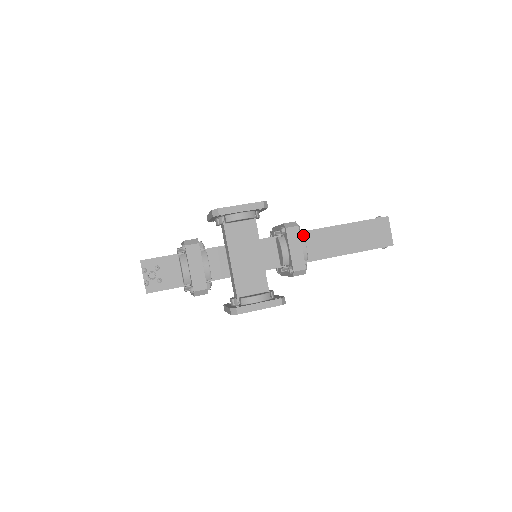
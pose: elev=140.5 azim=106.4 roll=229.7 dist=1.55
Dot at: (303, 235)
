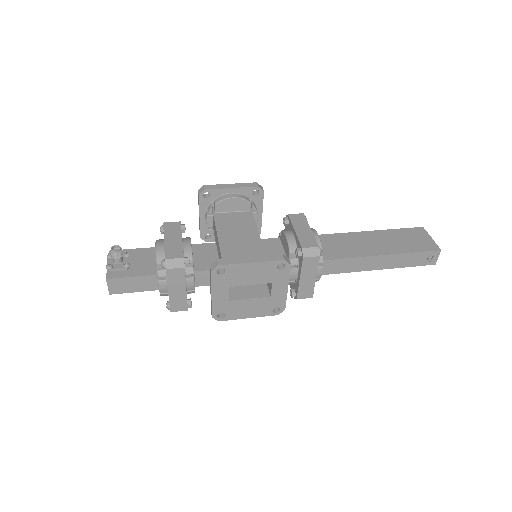
Dot at: occluded
